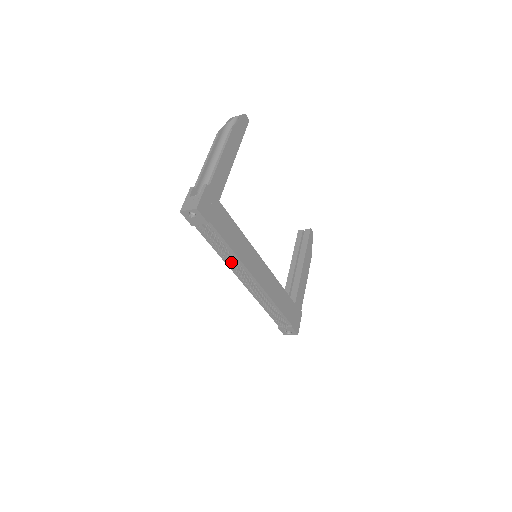
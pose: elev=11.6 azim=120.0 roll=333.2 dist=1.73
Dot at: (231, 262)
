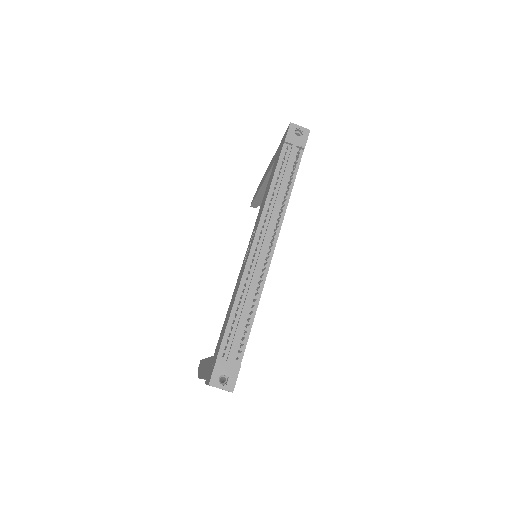
Dot at: (277, 204)
